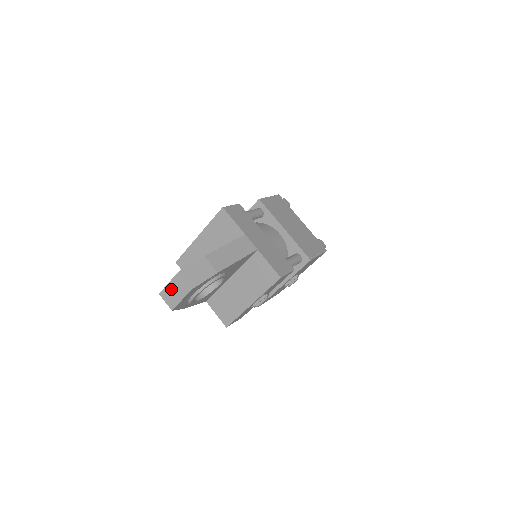
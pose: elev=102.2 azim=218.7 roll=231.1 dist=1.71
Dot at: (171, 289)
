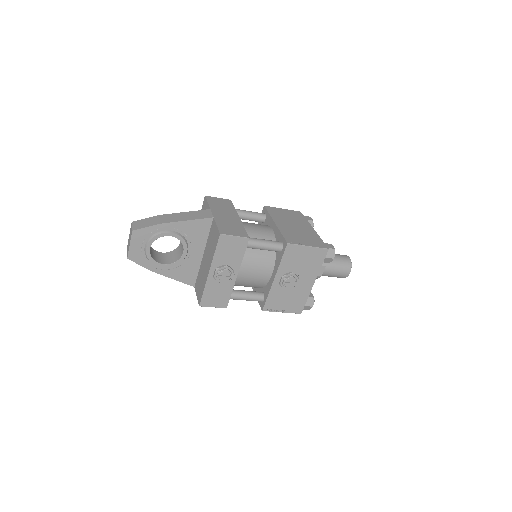
Dot at: (129, 240)
